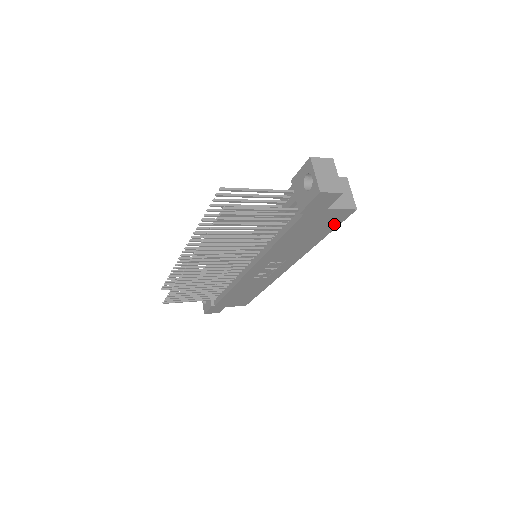
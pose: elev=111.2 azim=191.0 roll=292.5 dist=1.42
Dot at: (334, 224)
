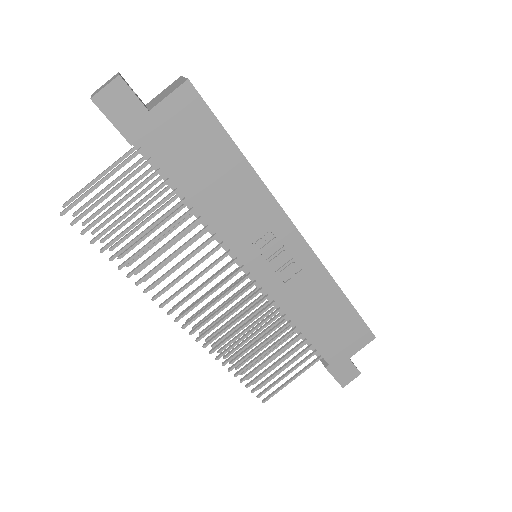
Dot at: (208, 123)
